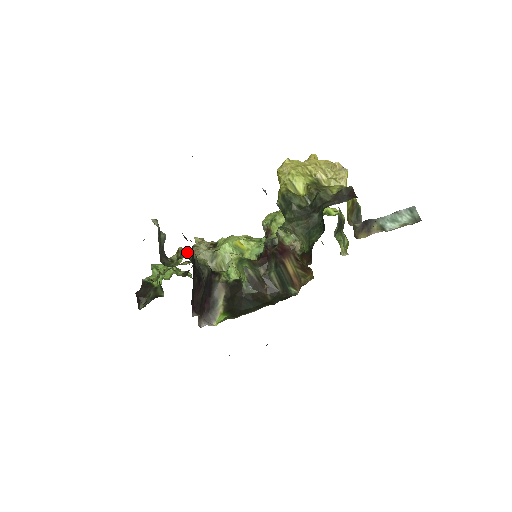
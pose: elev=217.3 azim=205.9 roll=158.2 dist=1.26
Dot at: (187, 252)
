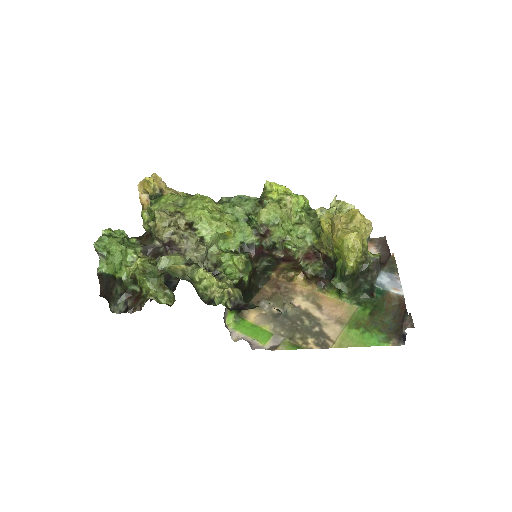
Dot at: (253, 304)
